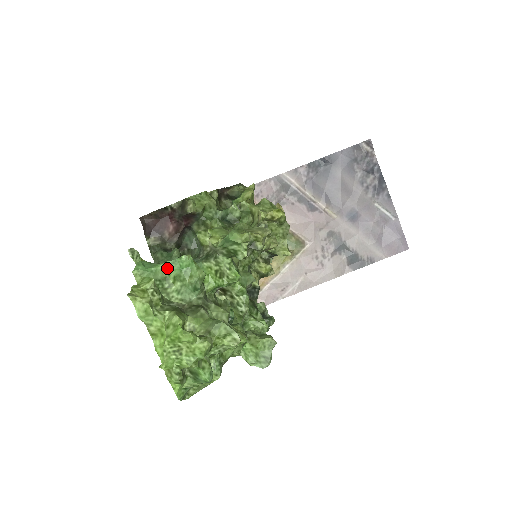
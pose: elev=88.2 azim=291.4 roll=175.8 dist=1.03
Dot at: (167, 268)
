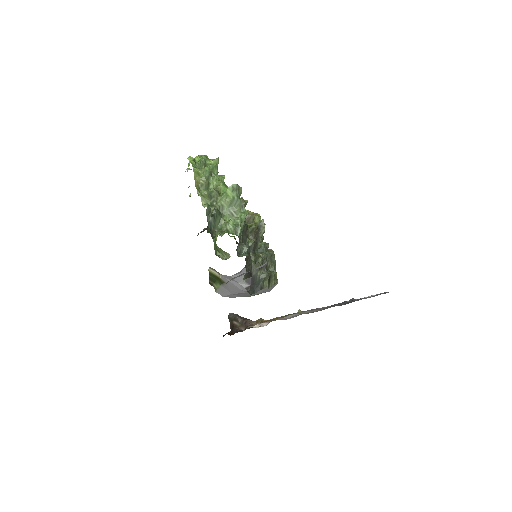
Dot at: occluded
